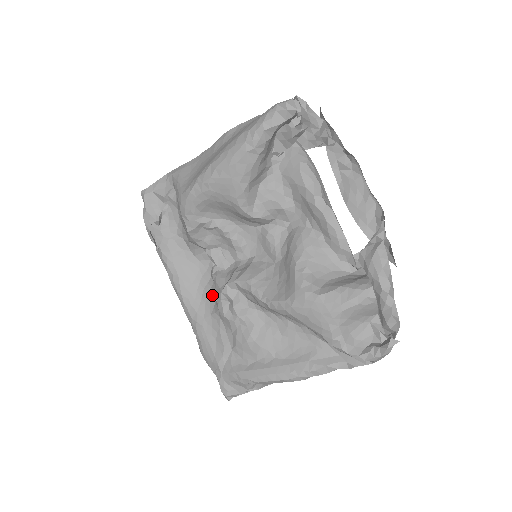
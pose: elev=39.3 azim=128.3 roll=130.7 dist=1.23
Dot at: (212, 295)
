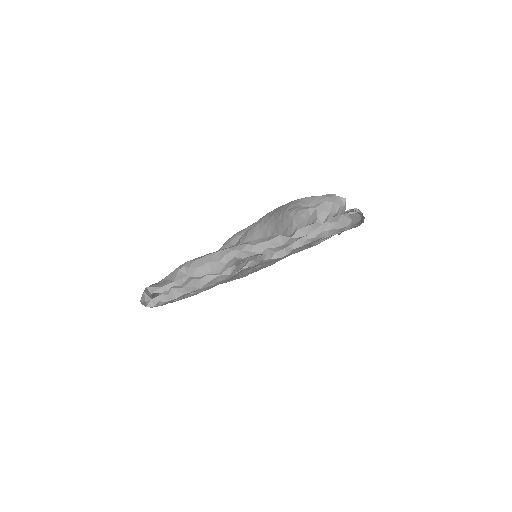
Dot at: occluded
